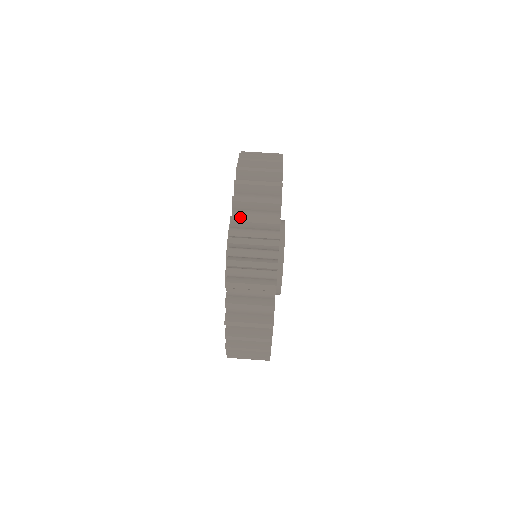
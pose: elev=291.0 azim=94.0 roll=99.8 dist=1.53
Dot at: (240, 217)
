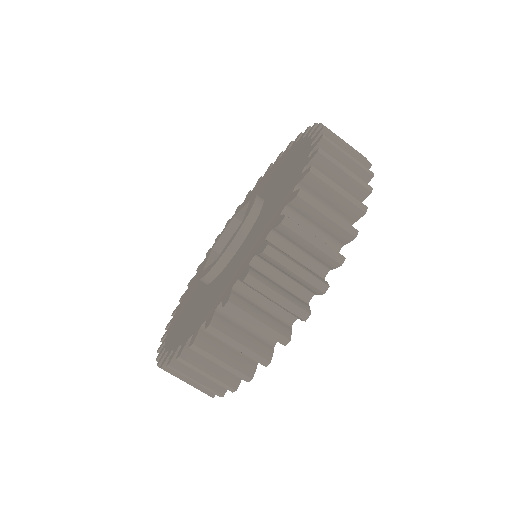
Dot at: (279, 254)
